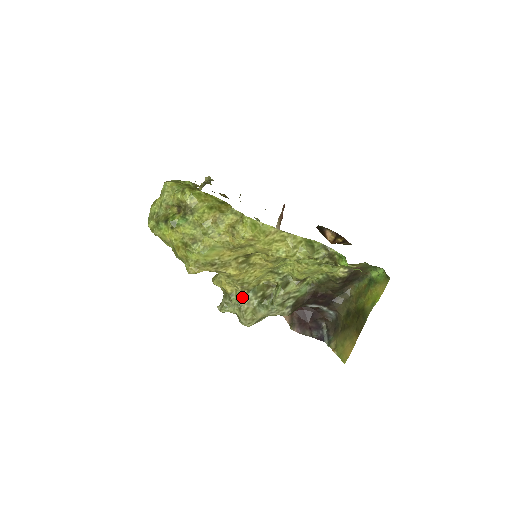
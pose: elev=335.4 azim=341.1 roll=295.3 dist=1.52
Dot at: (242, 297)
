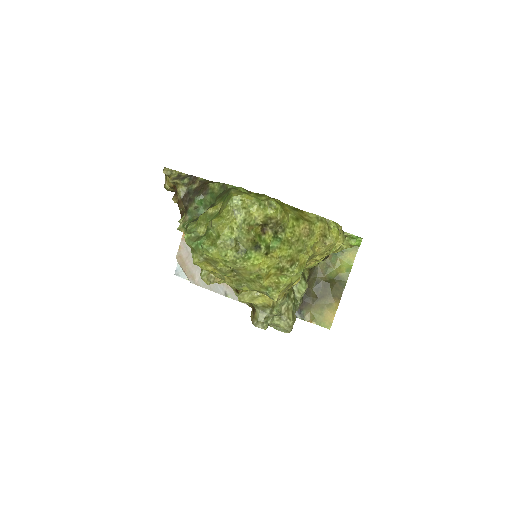
Dot at: (281, 305)
